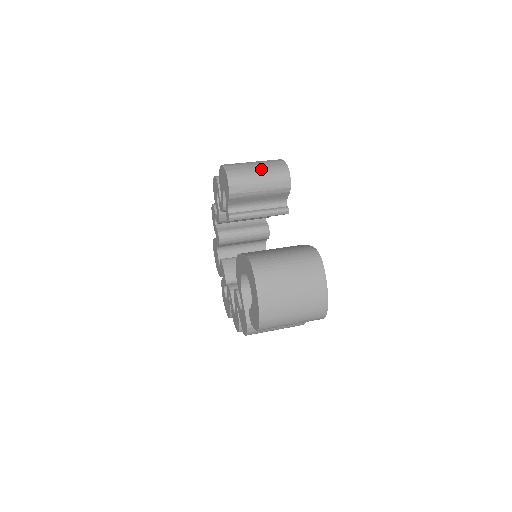
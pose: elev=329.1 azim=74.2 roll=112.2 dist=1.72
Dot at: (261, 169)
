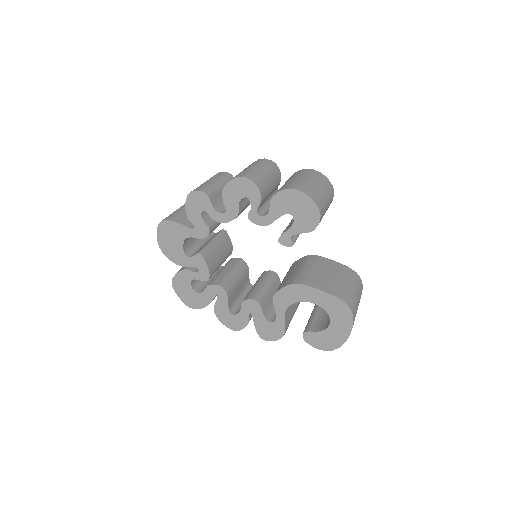
Dot at: (328, 196)
